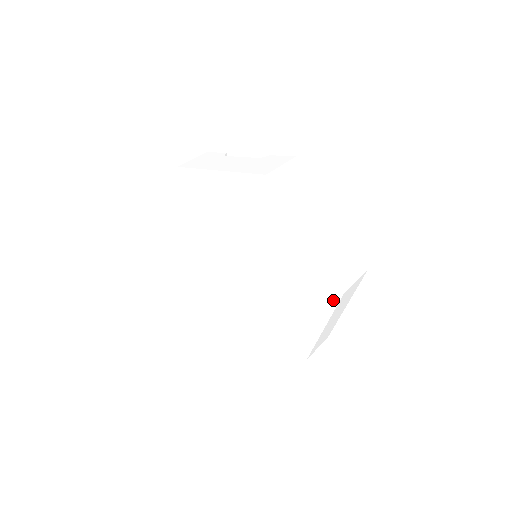
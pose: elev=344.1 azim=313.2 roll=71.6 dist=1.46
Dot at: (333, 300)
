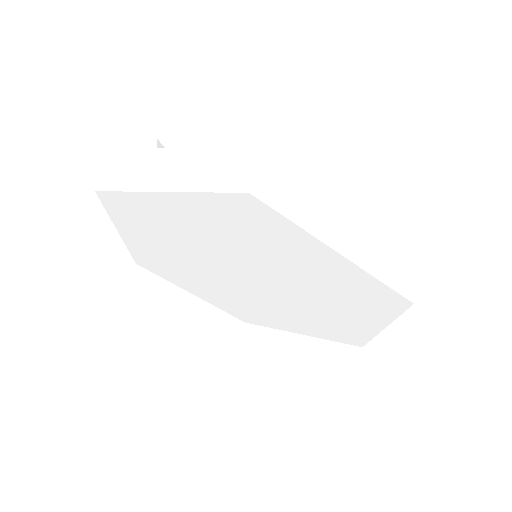
Dot at: (397, 308)
